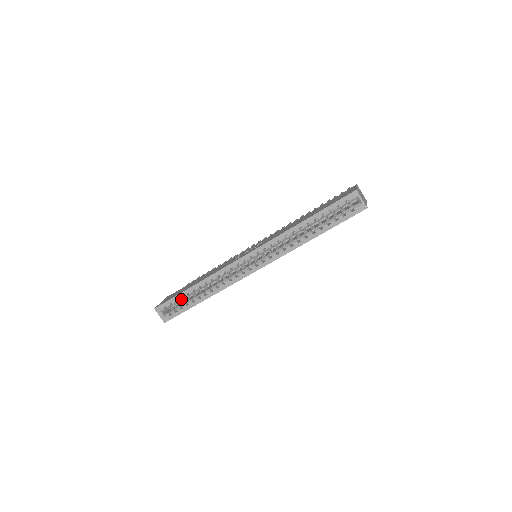
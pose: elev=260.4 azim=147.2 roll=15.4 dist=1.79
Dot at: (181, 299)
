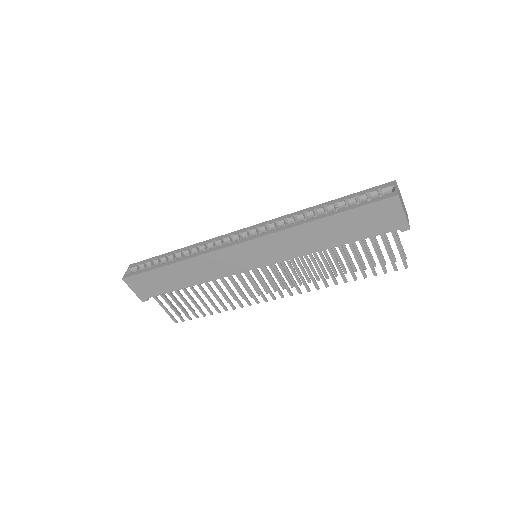
Dot at: (157, 260)
